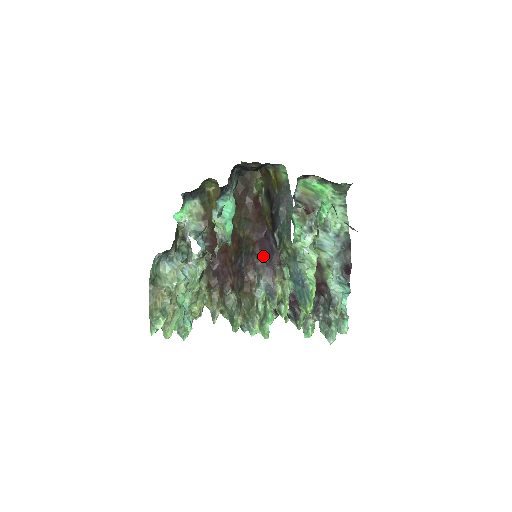
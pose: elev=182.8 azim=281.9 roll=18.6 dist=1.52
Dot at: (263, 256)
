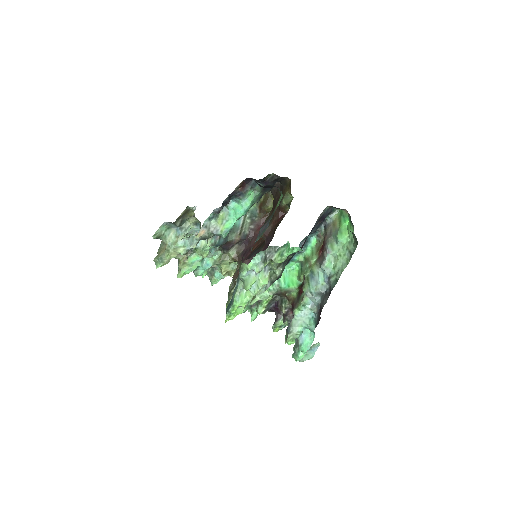
Dot at: occluded
